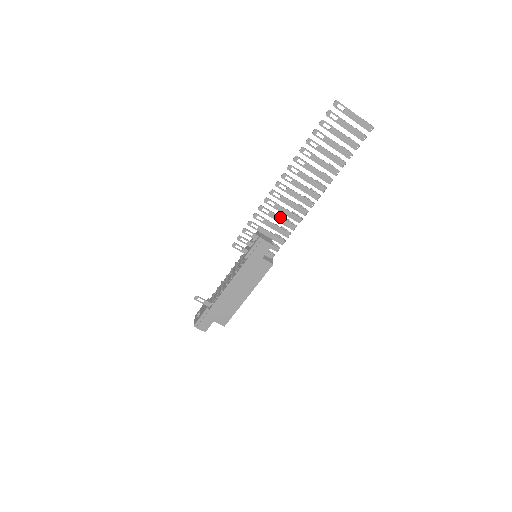
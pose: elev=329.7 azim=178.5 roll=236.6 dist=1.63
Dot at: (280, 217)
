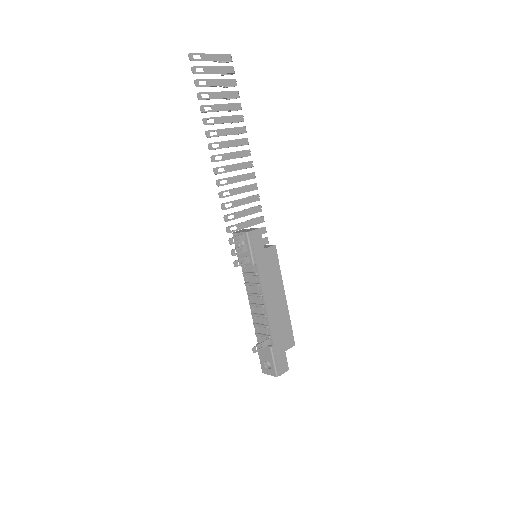
Dot at: (242, 199)
